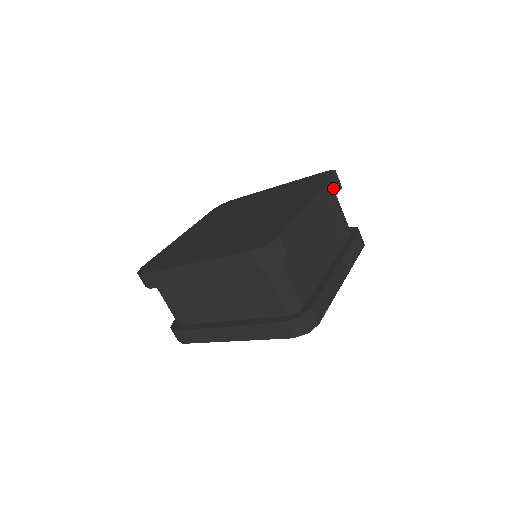
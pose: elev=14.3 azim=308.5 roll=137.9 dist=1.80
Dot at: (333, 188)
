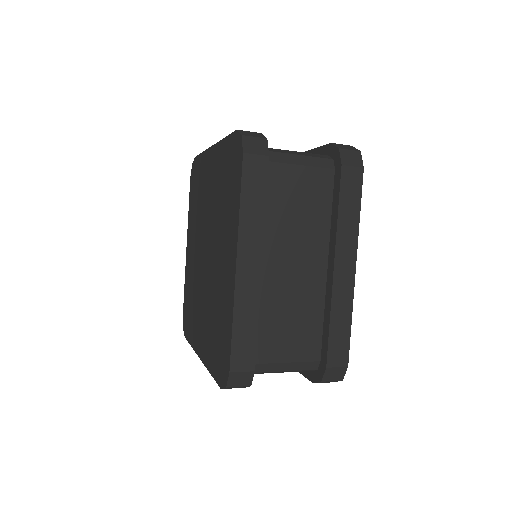
Dot at: (255, 185)
